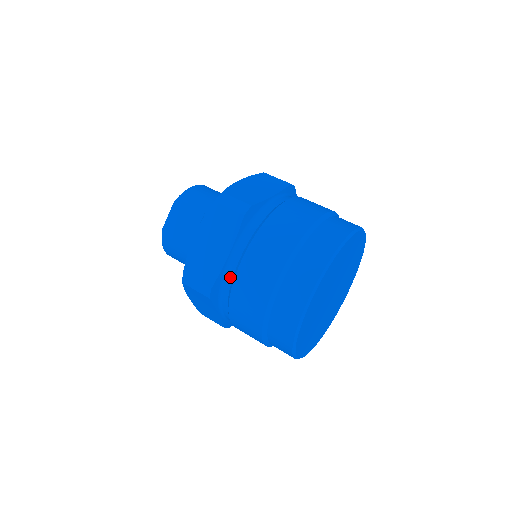
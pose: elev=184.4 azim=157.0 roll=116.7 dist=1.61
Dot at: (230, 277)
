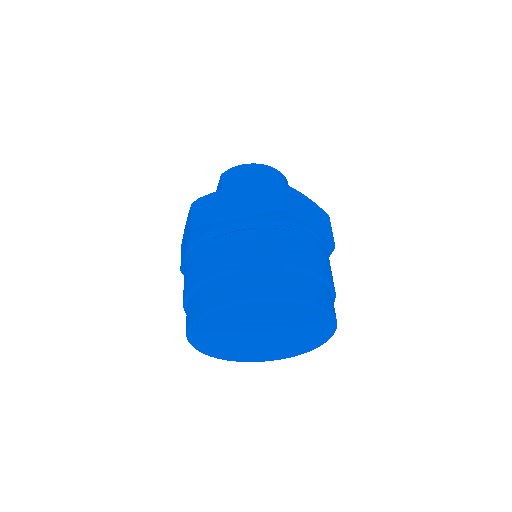
Dot at: occluded
